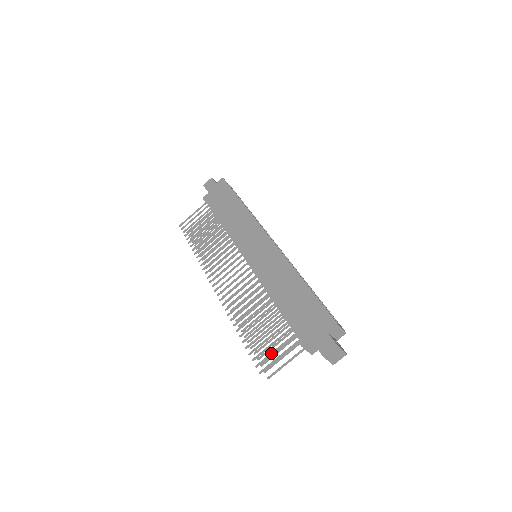
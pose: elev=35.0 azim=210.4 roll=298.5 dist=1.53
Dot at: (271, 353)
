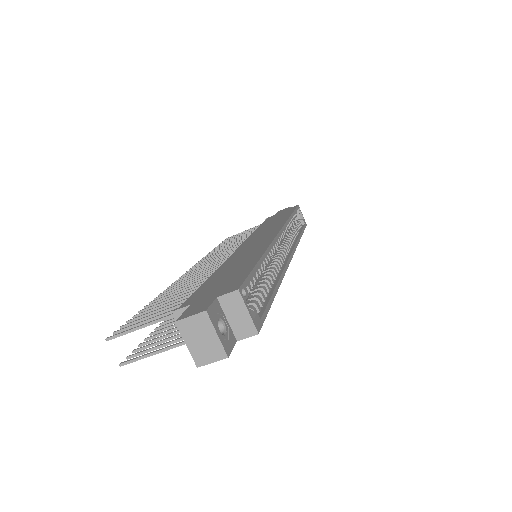
Dot at: occluded
